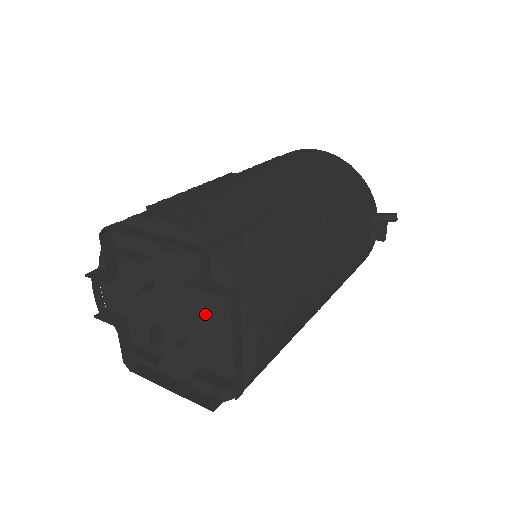
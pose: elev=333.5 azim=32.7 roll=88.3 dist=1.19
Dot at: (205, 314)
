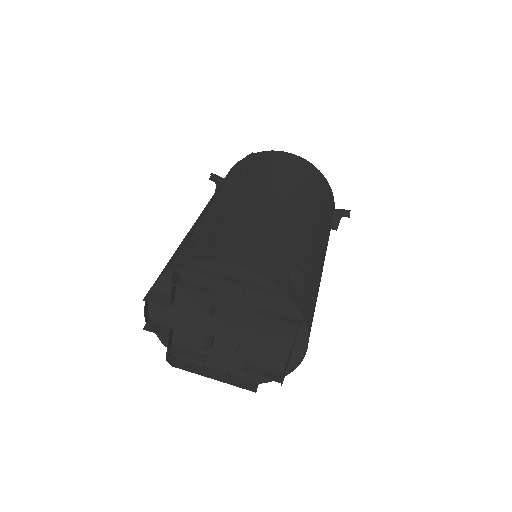
Dot at: (264, 330)
